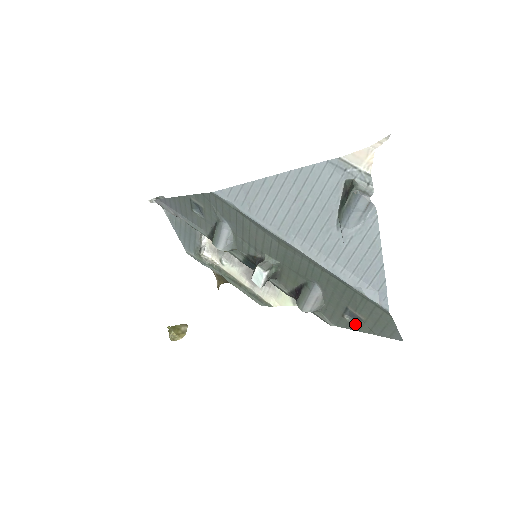
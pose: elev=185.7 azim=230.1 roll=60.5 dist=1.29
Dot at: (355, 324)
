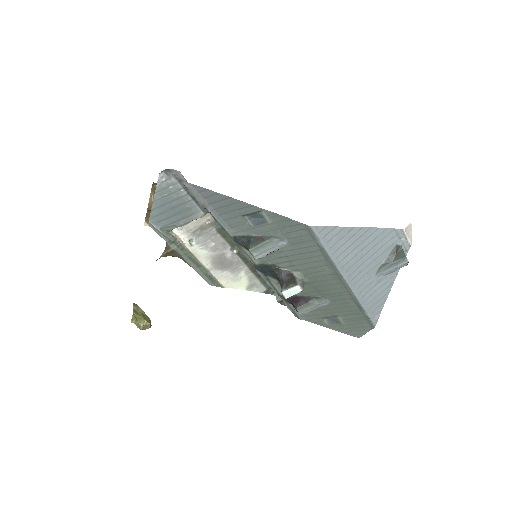
Dot at: (328, 324)
